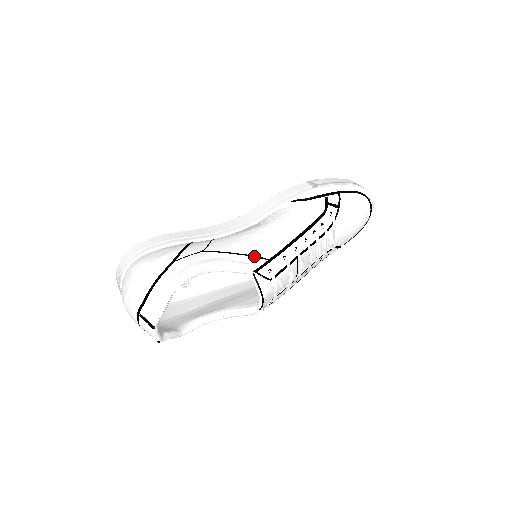
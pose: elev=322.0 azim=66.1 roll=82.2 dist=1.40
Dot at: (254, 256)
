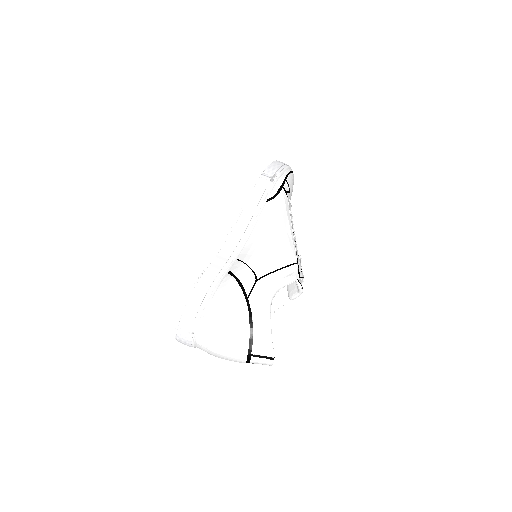
Dot at: (289, 265)
